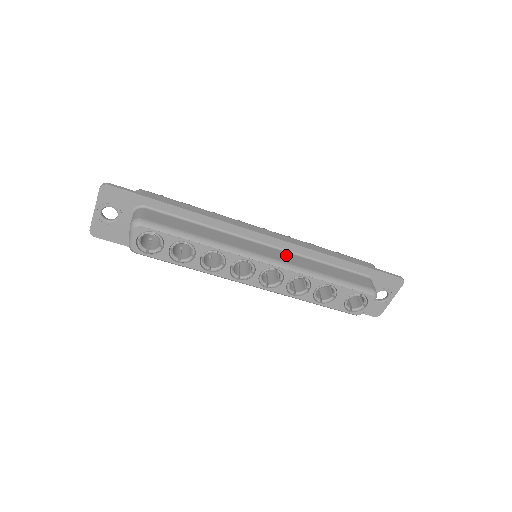
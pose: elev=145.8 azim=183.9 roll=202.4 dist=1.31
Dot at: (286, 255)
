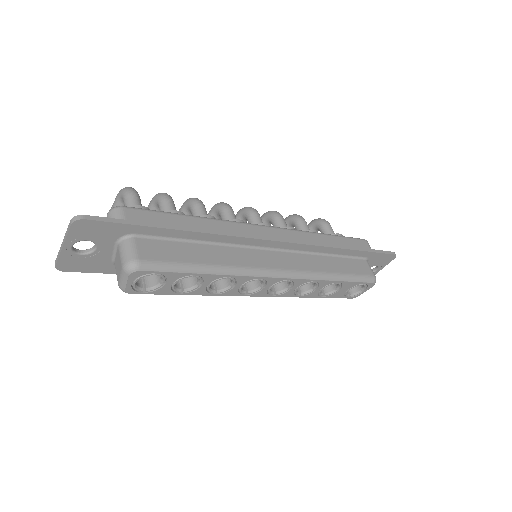
Dot at: (294, 258)
